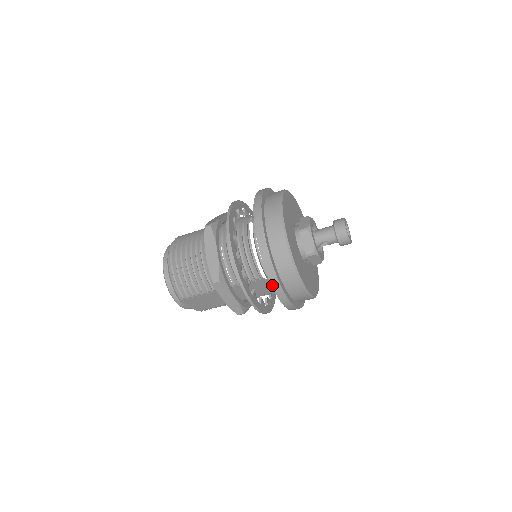
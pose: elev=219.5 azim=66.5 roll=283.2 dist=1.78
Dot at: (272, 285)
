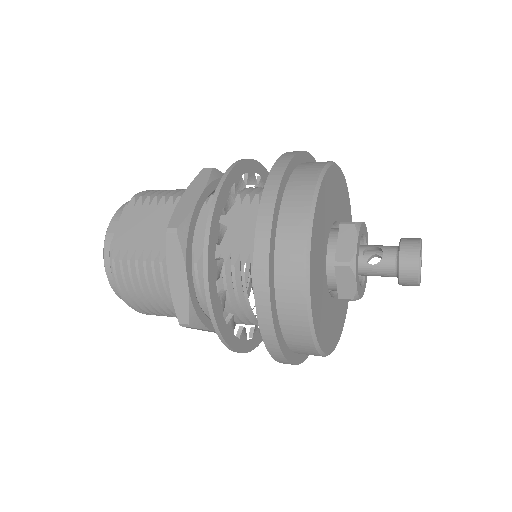
Dot at: occluded
